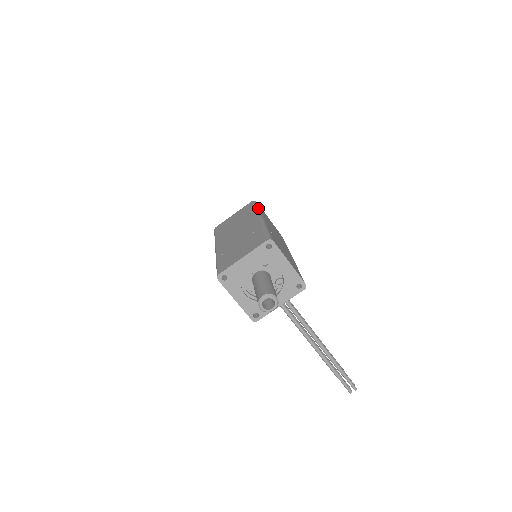
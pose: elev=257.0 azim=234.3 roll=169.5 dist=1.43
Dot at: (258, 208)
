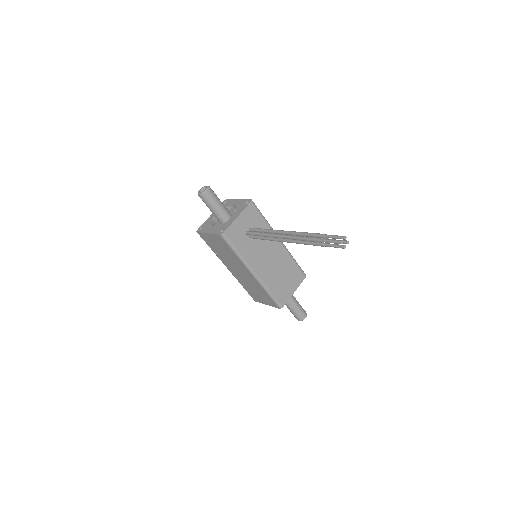
Dot at: occluded
